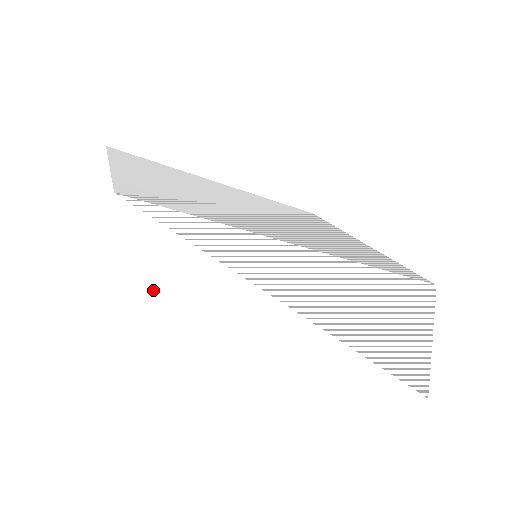
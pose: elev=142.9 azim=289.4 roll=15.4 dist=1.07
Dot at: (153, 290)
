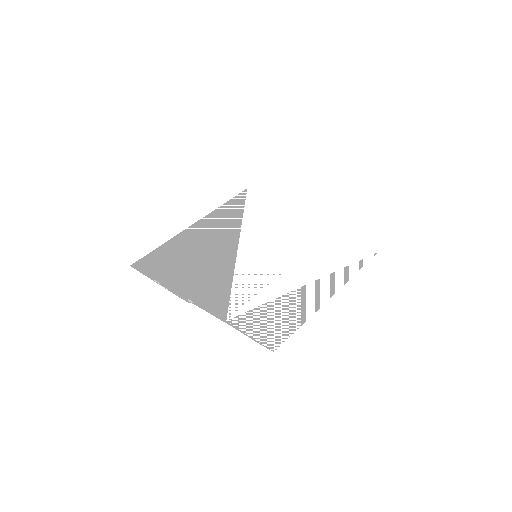
Dot at: (259, 332)
